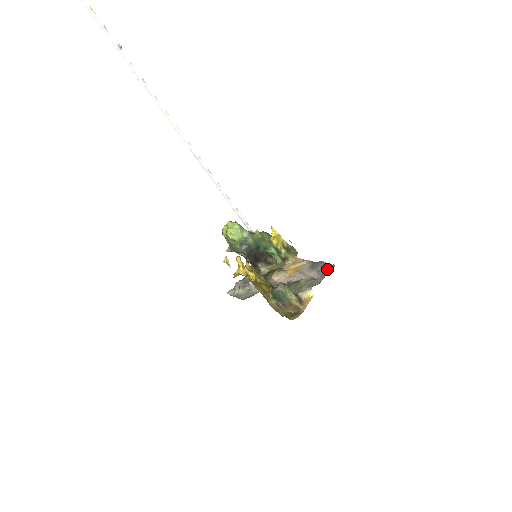
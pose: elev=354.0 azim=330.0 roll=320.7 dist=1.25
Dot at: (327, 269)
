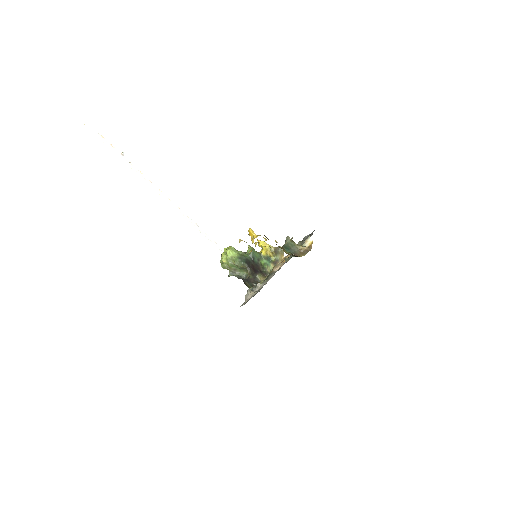
Dot at: occluded
